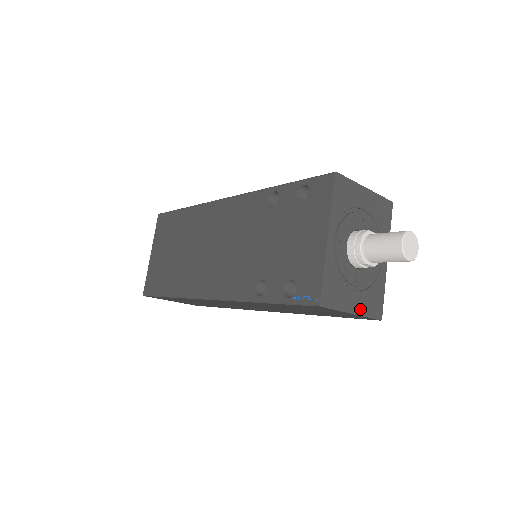
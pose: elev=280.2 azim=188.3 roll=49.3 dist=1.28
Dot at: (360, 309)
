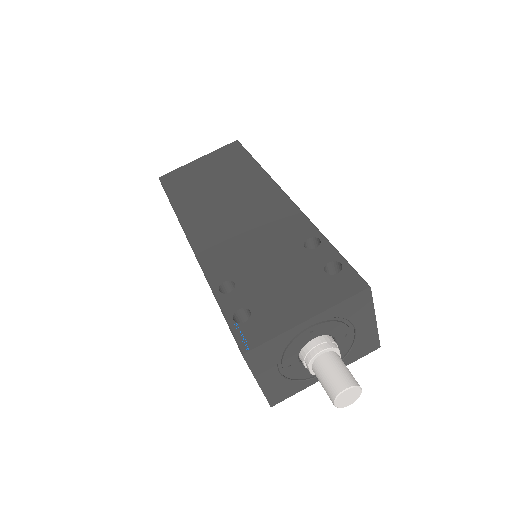
Dot at: (267, 385)
